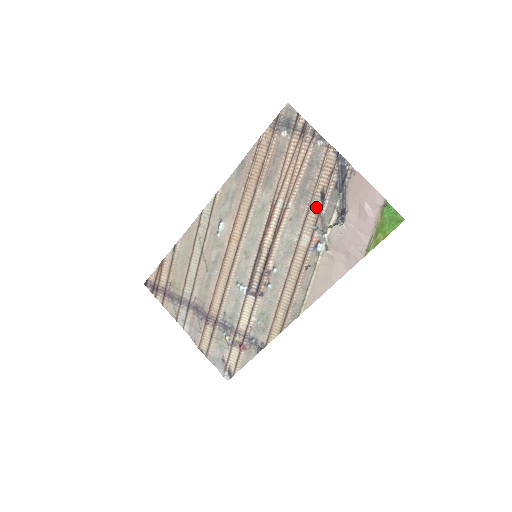
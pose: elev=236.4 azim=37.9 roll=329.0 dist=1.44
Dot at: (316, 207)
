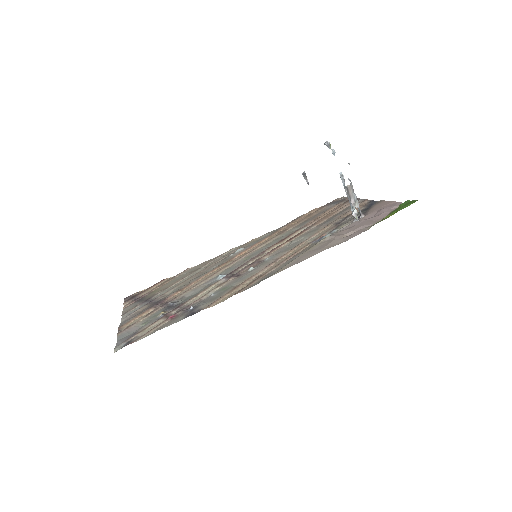
Dot at: (336, 223)
